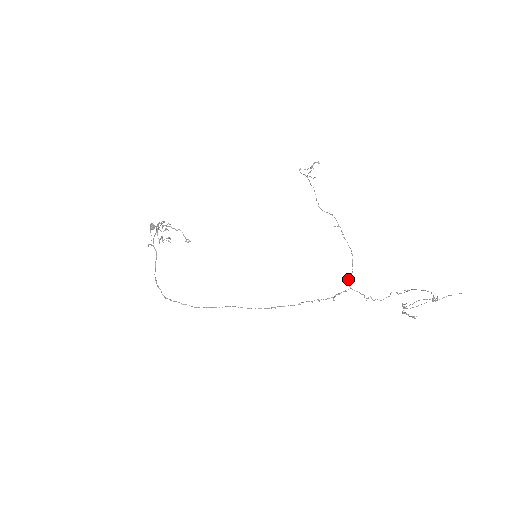
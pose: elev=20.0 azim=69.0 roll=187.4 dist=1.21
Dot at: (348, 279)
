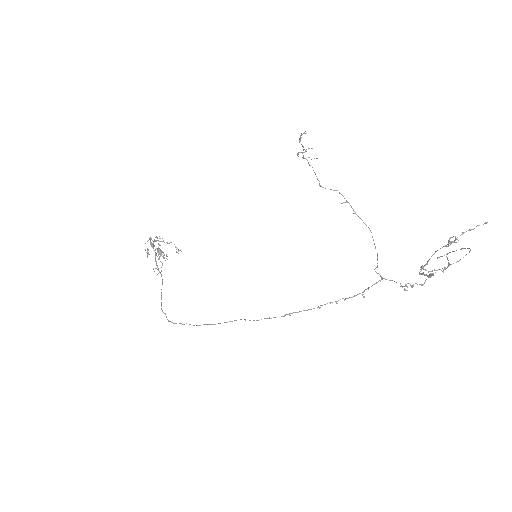
Dot at: (376, 267)
